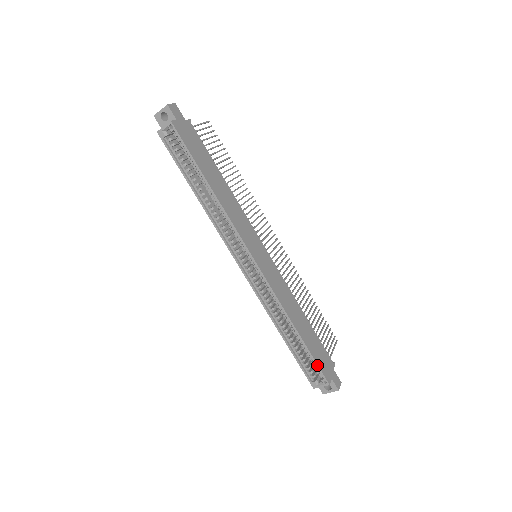
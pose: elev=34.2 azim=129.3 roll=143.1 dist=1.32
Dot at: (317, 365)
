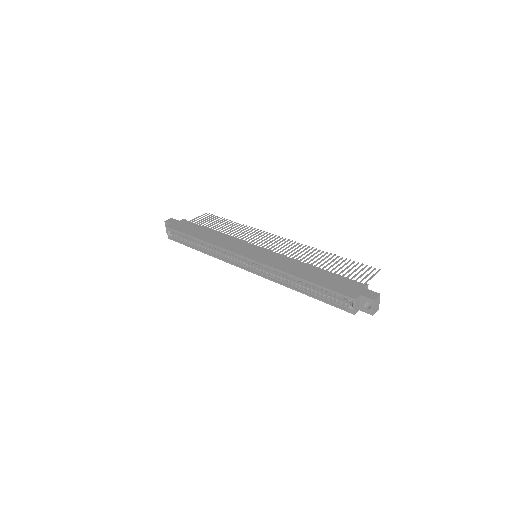
Dot at: (333, 291)
